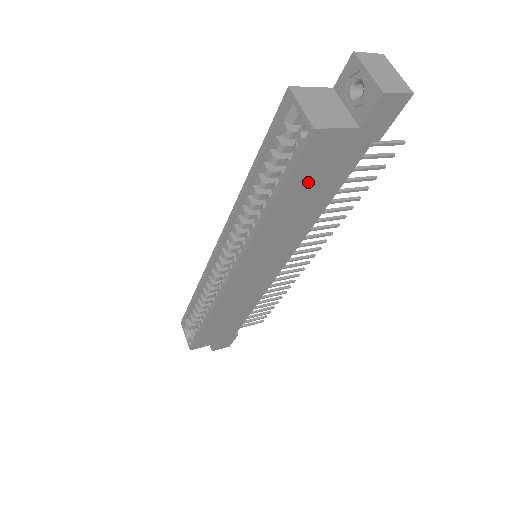
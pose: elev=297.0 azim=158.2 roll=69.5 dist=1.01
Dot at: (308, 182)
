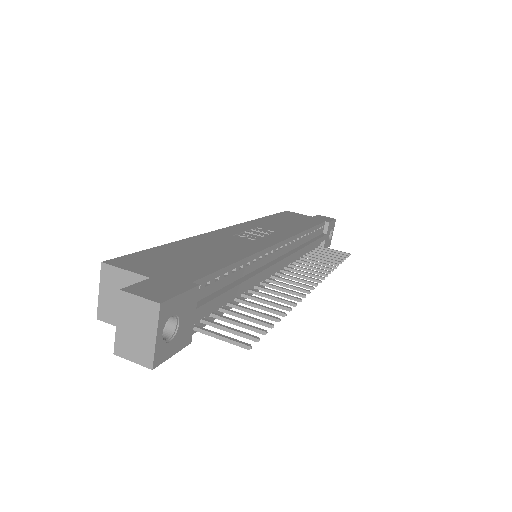
Dot at: occluded
